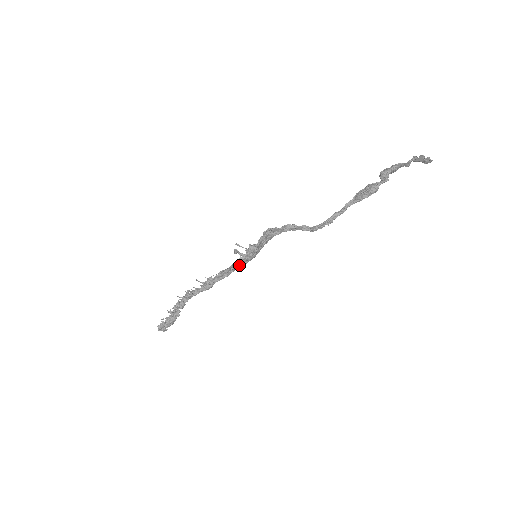
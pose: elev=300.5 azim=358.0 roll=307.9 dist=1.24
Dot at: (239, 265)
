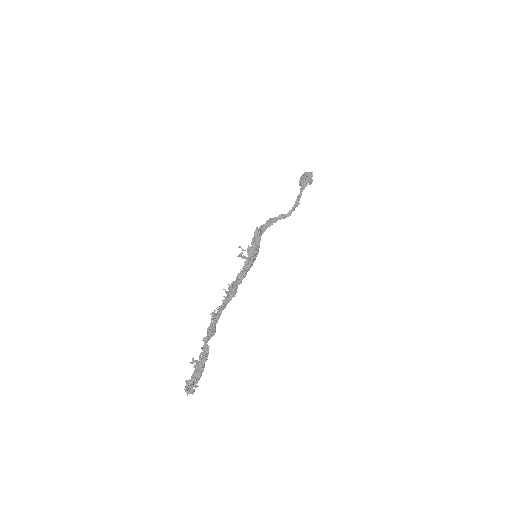
Dot at: (251, 261)
